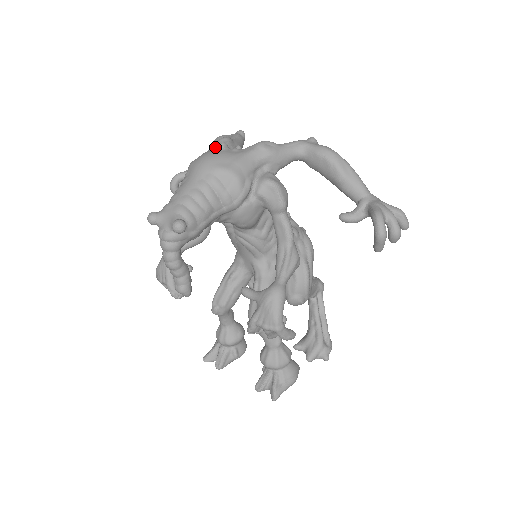
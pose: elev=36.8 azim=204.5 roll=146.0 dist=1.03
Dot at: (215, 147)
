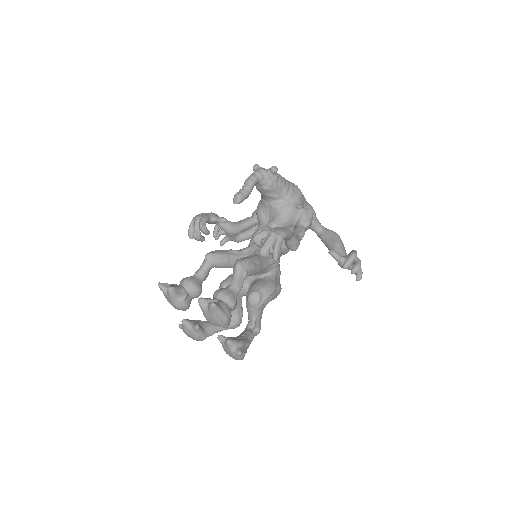
Dot at: occluded
